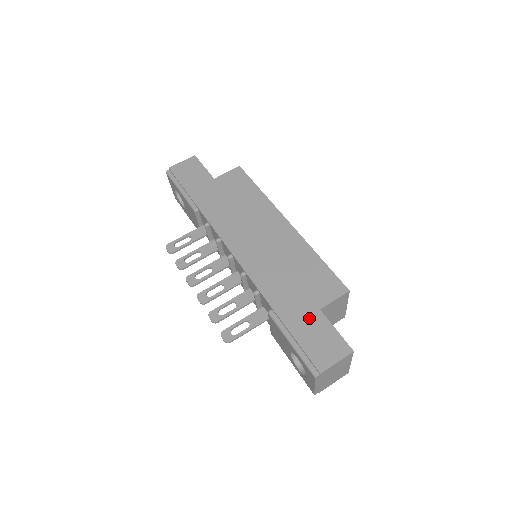
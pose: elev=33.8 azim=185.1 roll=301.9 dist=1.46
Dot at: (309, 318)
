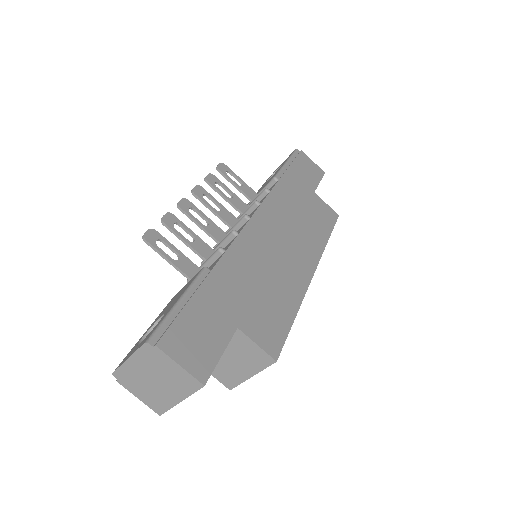
Dot at: (221, 316)
